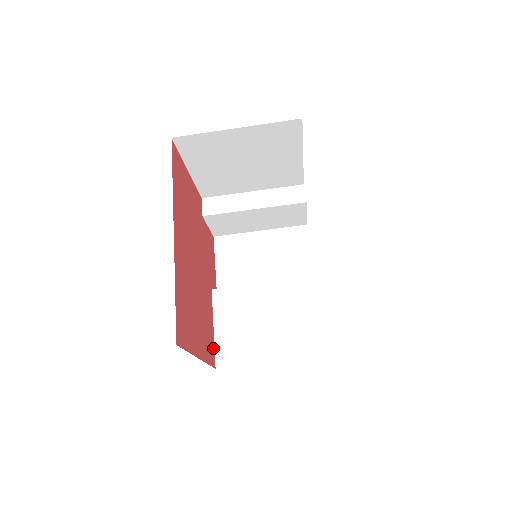
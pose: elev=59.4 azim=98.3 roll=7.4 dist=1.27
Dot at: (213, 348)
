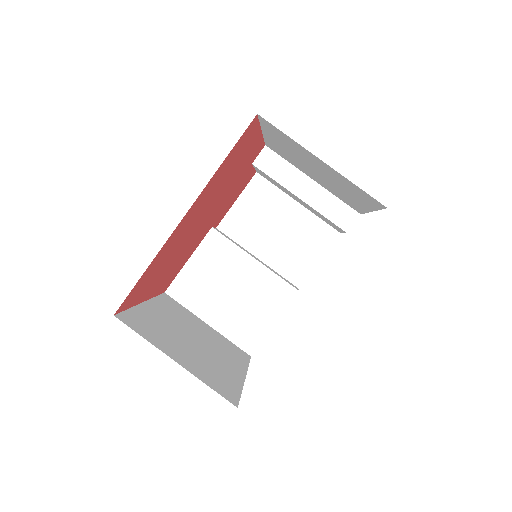
Dot at: (174, 277)
